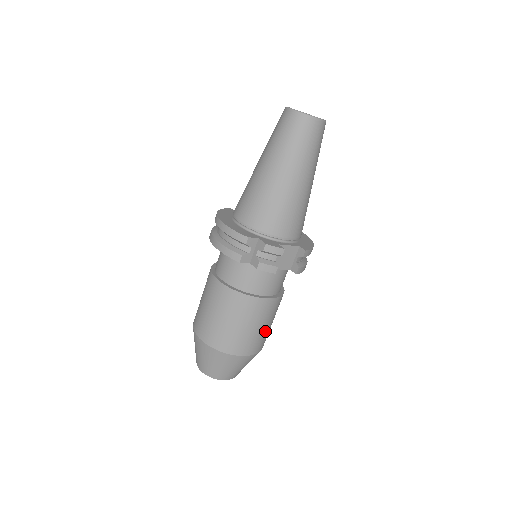
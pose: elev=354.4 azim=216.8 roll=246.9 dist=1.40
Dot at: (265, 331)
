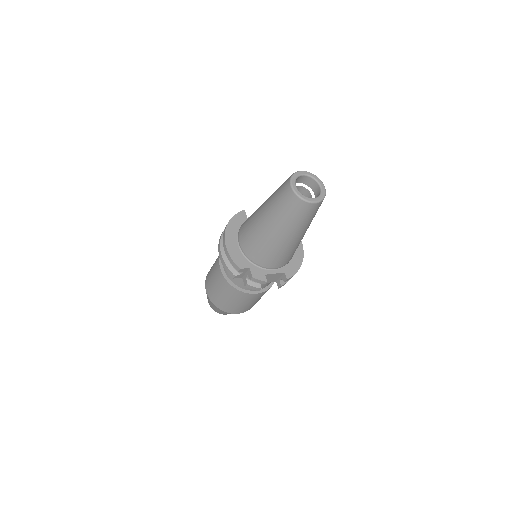
Dot at: occluded
